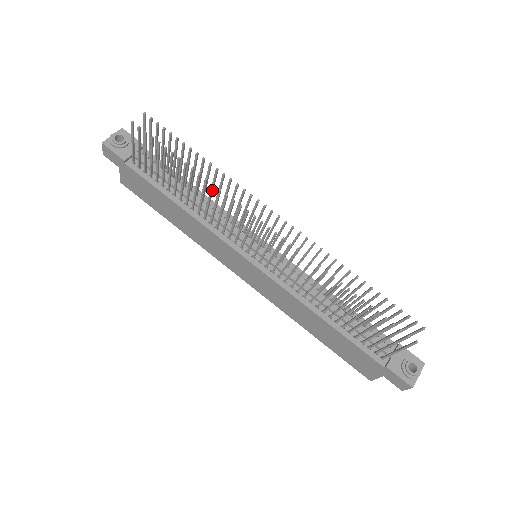
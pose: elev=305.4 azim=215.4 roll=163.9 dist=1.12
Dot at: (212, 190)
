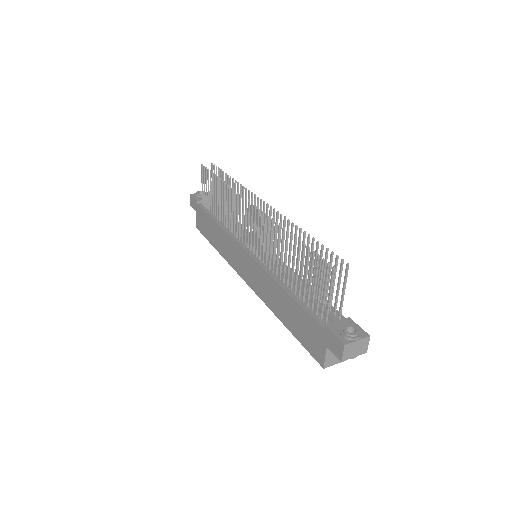
Dot at: (229, 193)
